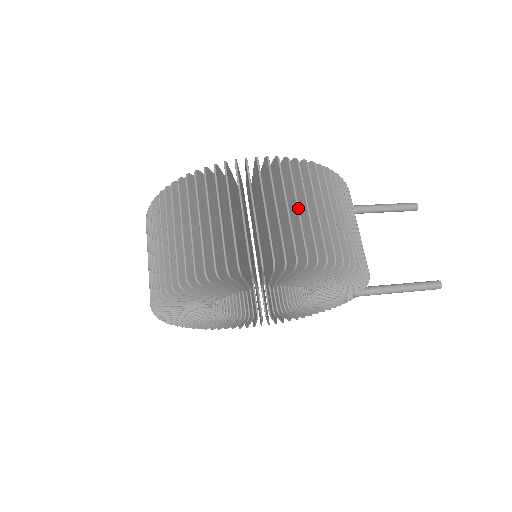
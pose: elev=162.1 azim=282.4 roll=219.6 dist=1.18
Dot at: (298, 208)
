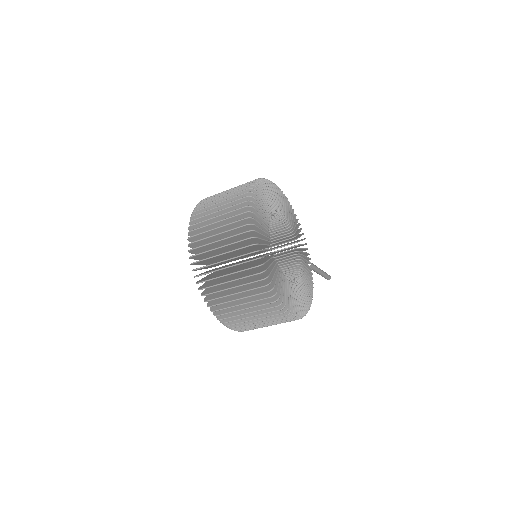
Dot at: occluded
